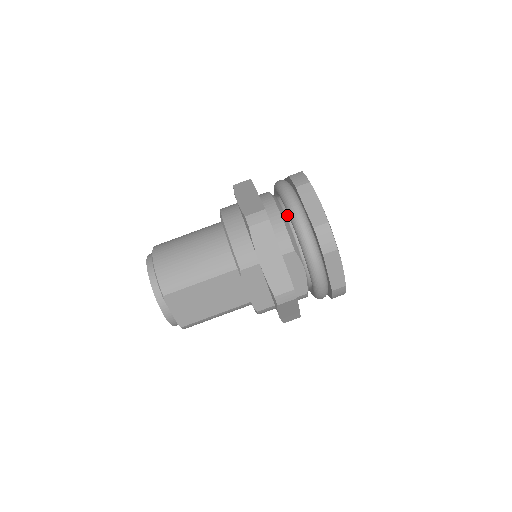
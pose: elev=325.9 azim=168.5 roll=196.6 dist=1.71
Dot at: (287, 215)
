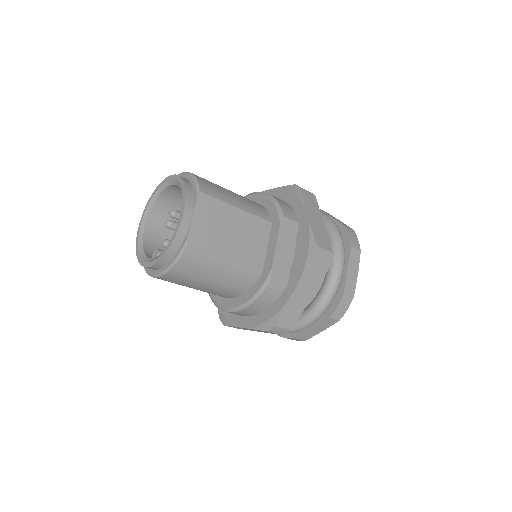
Dot at: occluded
